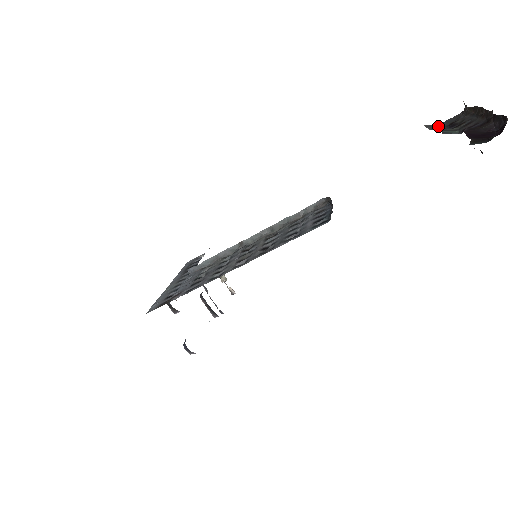
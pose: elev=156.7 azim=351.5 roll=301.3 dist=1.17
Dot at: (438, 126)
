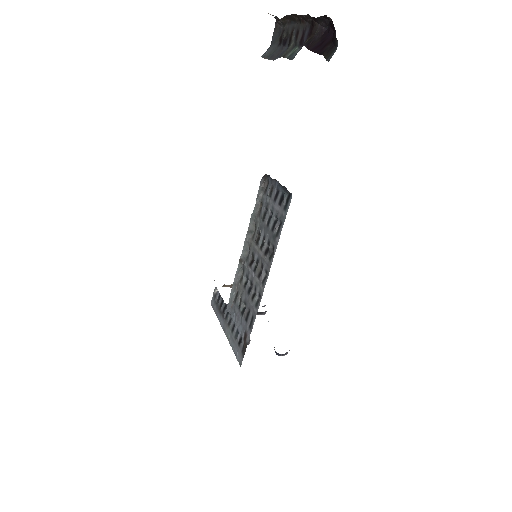
Dot at: (273, 50)
